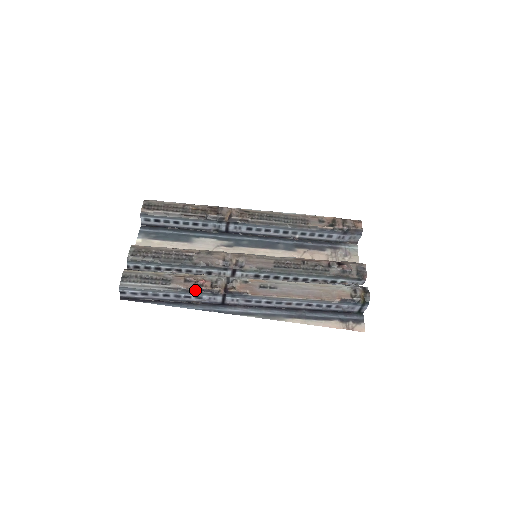
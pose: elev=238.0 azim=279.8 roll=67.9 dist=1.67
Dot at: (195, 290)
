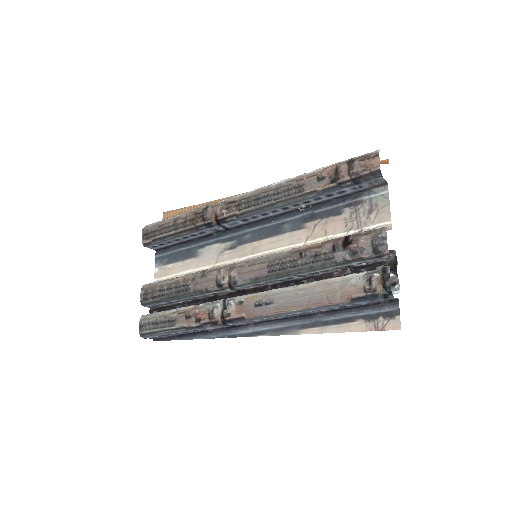
Dot at: (196, 326)
